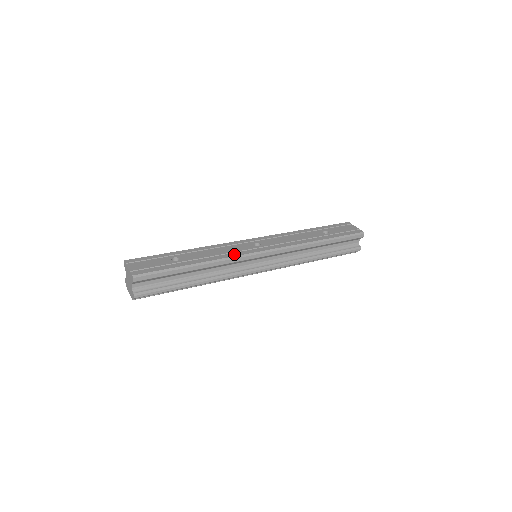
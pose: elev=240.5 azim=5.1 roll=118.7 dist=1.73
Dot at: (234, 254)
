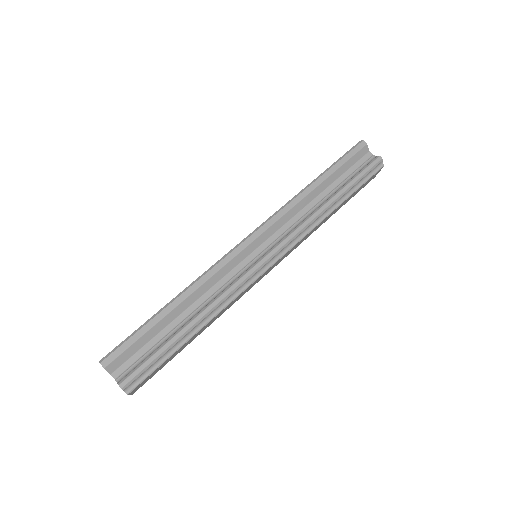
Dot at: (213, 265)
